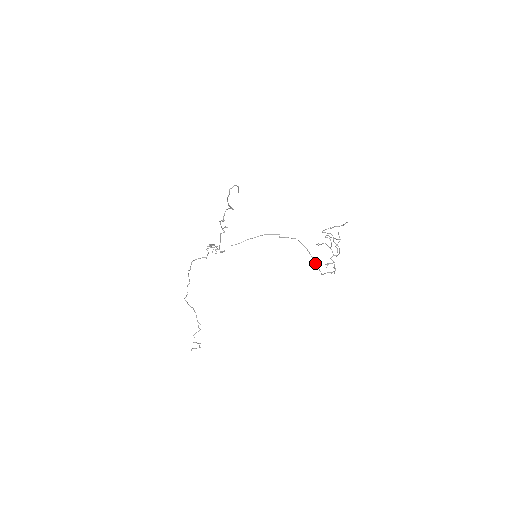
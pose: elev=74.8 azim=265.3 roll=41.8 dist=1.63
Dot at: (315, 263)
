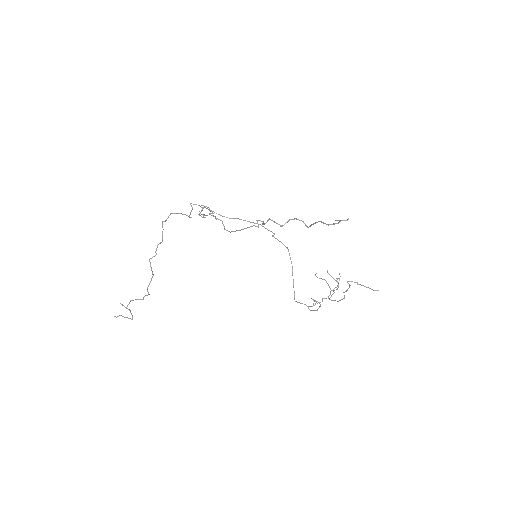
Dot at: occluded
